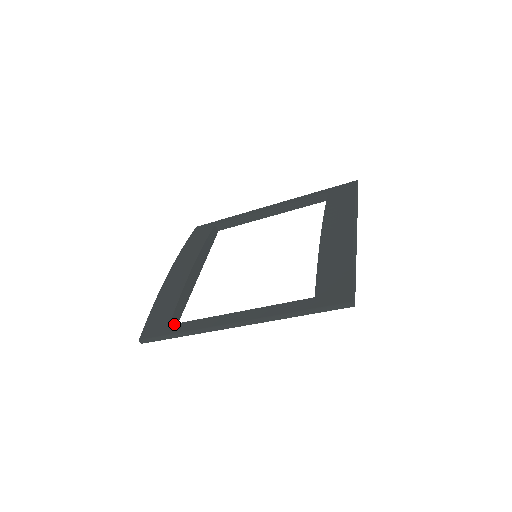
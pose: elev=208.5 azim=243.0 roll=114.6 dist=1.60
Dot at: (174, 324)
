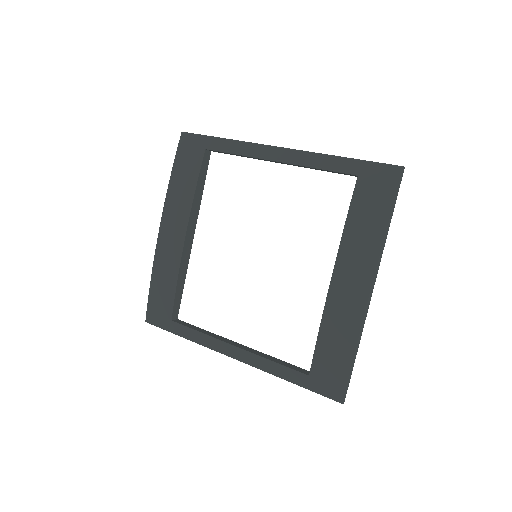
Dot at: (176, 323)
